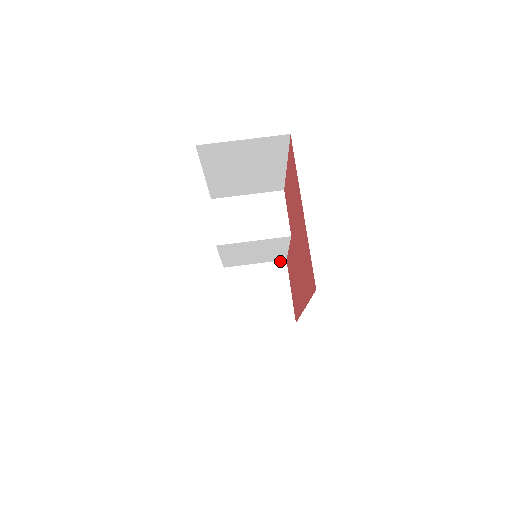
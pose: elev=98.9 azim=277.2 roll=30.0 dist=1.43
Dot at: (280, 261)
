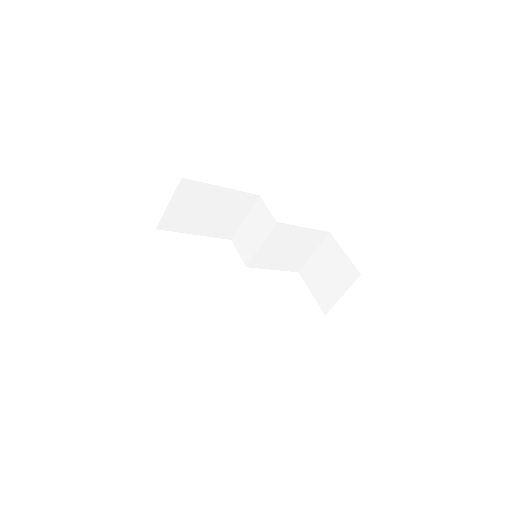
Dot at: (326, 237)
